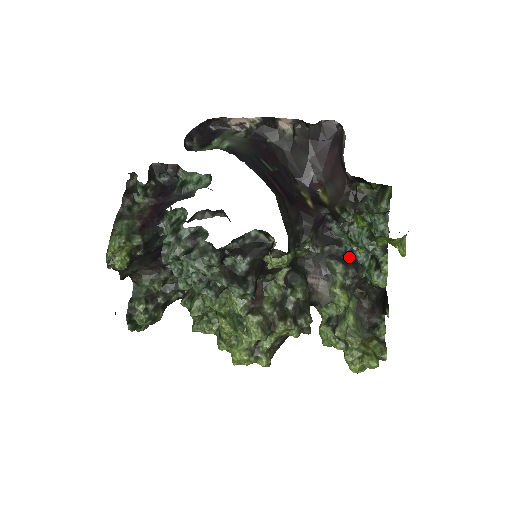
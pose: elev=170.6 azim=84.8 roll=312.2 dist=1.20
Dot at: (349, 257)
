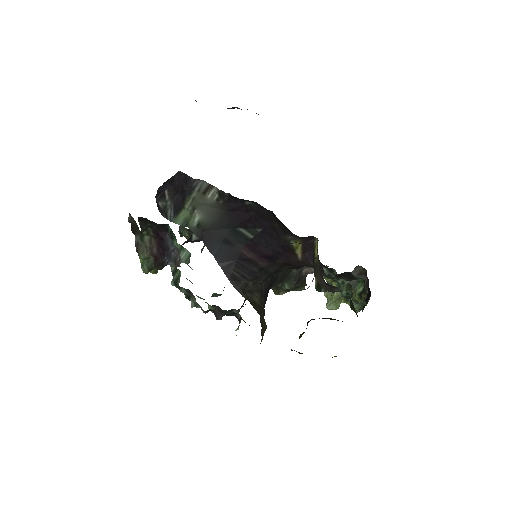
Dot at: (342, 274)
